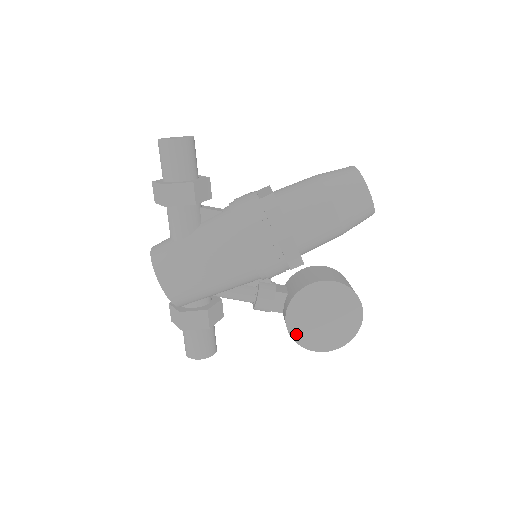
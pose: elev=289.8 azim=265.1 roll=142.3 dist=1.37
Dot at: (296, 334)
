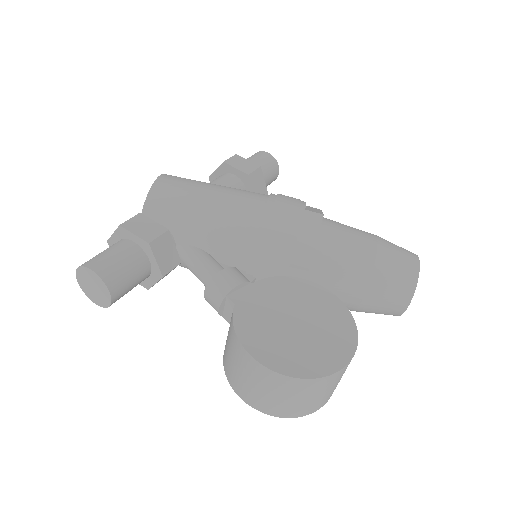
Dot at: (242, 313)
